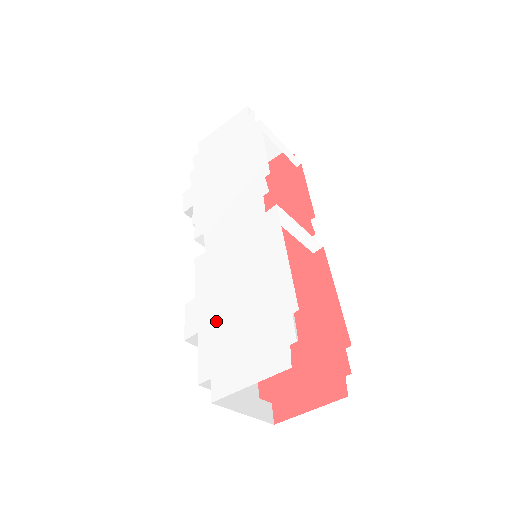
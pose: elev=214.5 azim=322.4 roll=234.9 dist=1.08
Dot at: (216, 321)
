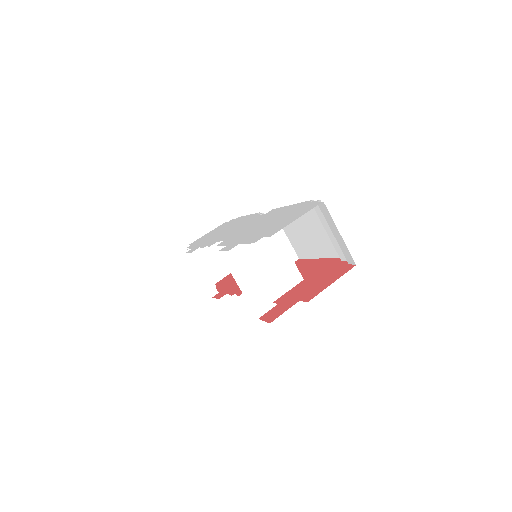
Dot at: (253, 234)
